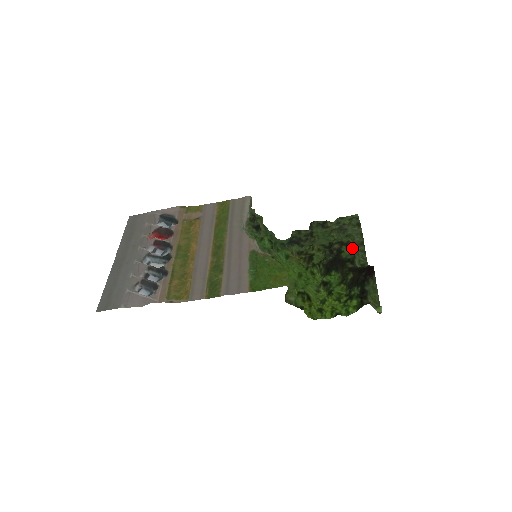
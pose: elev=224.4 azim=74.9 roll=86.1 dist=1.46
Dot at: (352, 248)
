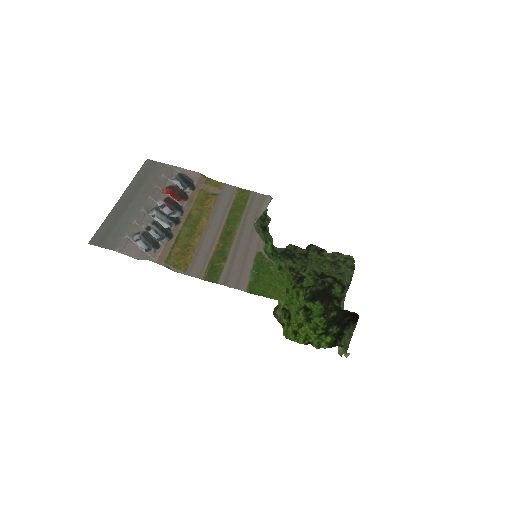
Dot at: (343, 288)
